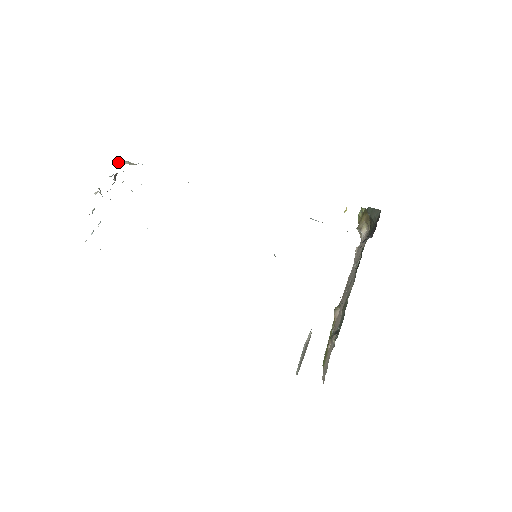
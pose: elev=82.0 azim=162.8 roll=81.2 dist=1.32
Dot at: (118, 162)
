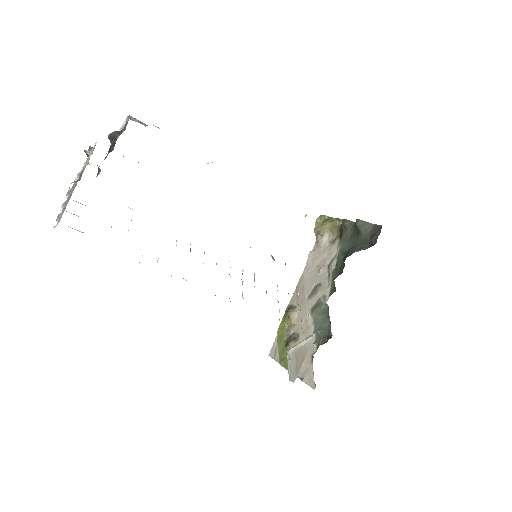
Dot at: (127, 117)
